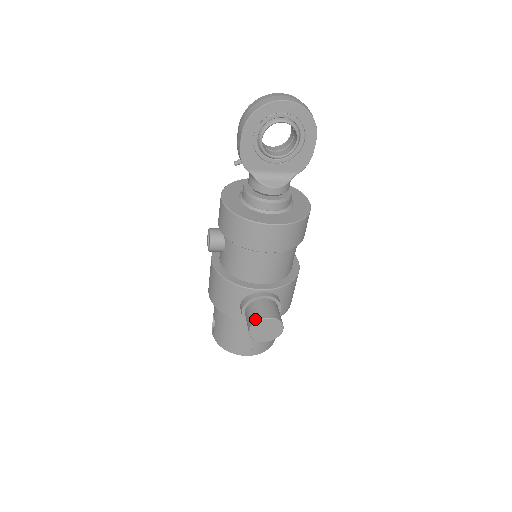
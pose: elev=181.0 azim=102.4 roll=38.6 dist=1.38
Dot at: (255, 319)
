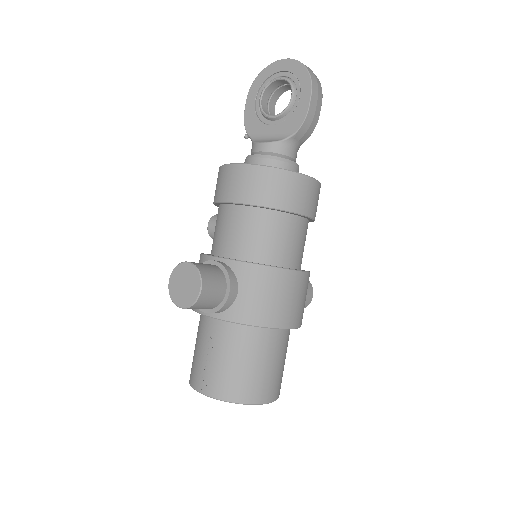
Dot at: (179, 266)
